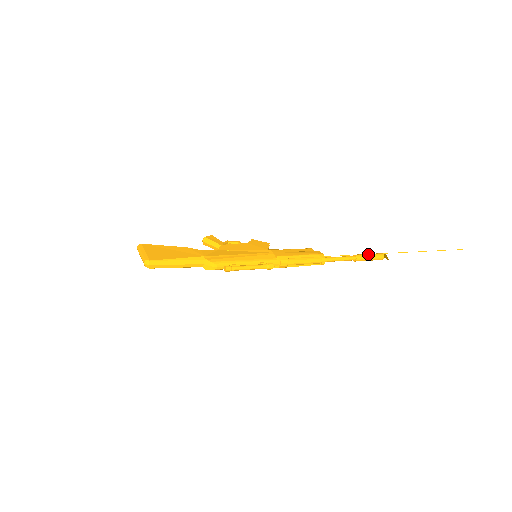
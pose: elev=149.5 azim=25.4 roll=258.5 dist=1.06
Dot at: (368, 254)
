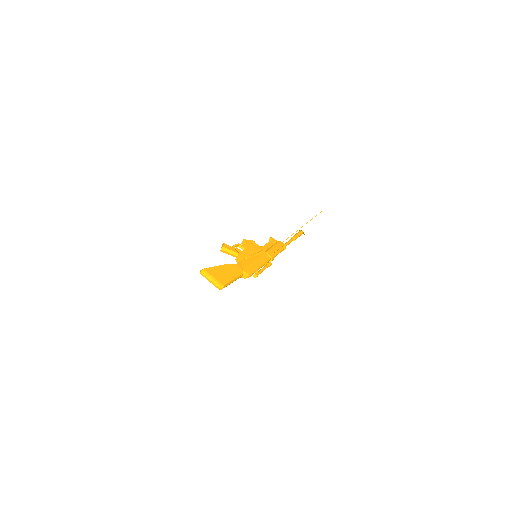
Dot at: (298, 234)
